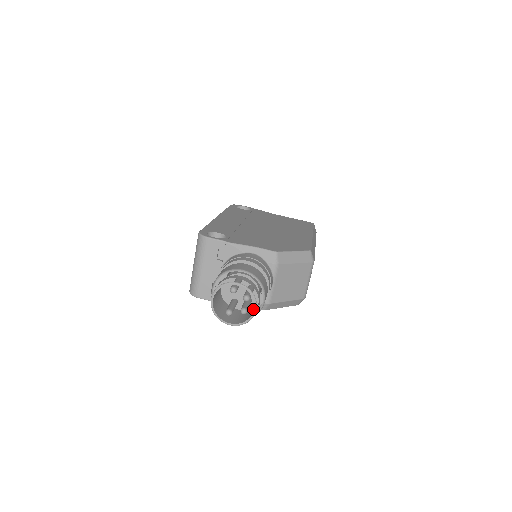
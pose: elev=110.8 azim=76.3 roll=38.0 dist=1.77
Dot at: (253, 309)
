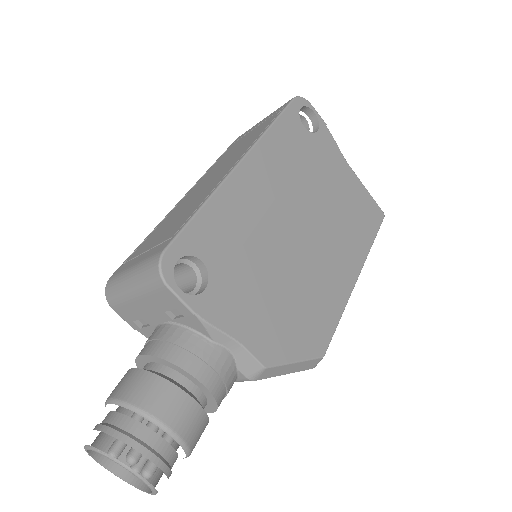
Dot at: occluded
